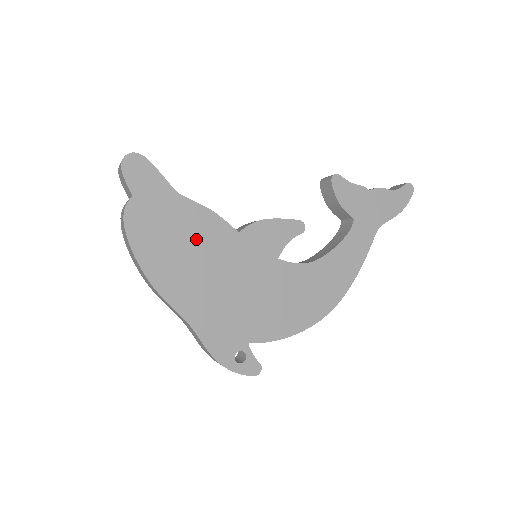
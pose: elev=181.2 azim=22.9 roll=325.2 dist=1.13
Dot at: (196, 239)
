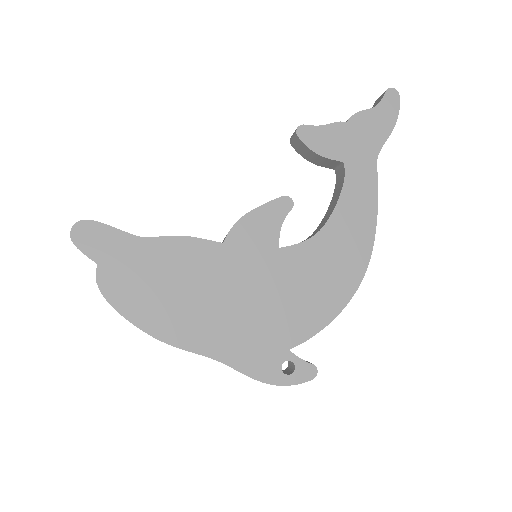
Dot at: (182, 273)
